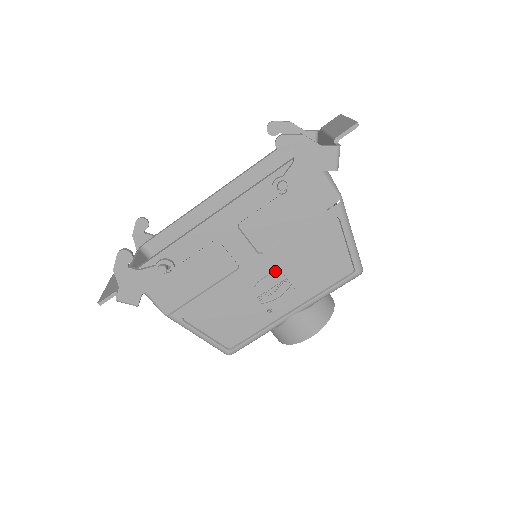
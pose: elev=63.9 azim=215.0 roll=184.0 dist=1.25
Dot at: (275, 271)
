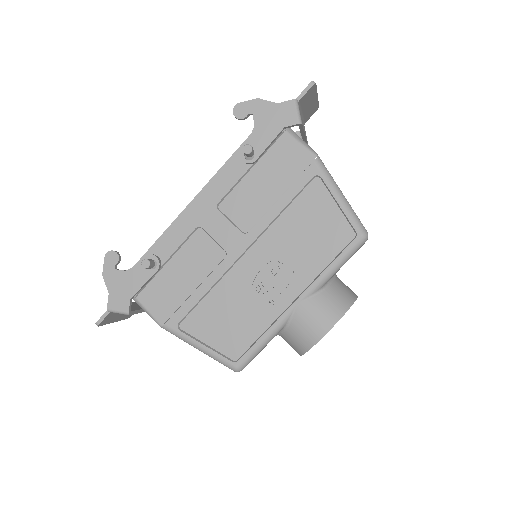
Dot at: (267, 252)
